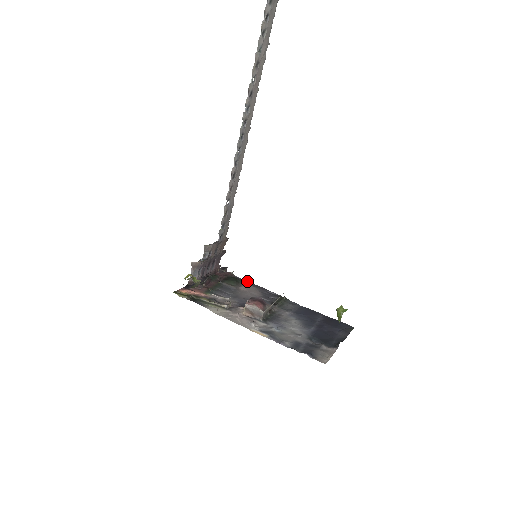
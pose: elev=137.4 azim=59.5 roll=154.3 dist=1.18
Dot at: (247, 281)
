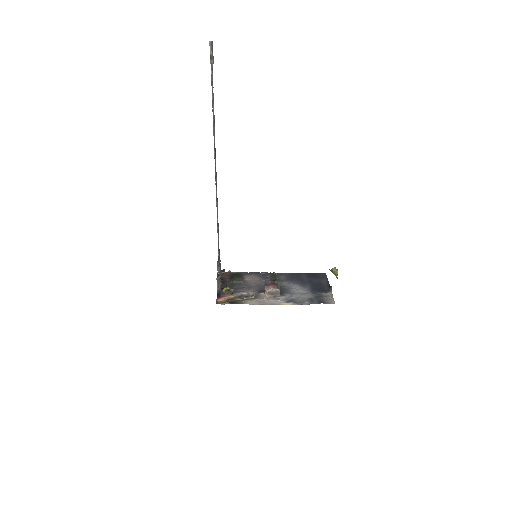
Dot at: (243, 272)
